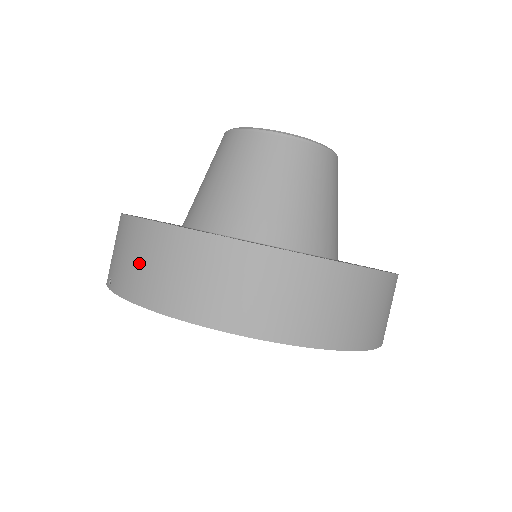
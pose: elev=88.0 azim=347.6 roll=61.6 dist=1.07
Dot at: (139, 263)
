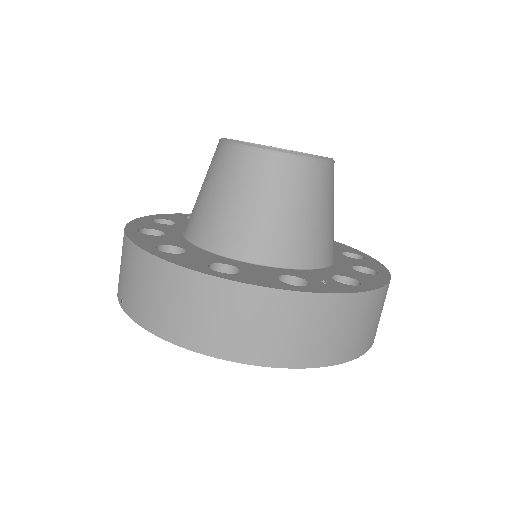
Dot at: (149, 295)
